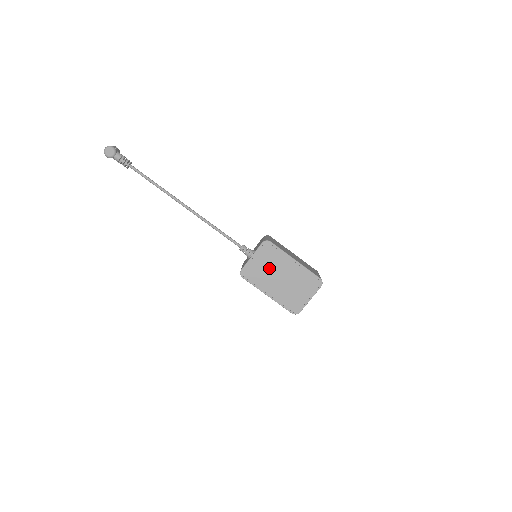
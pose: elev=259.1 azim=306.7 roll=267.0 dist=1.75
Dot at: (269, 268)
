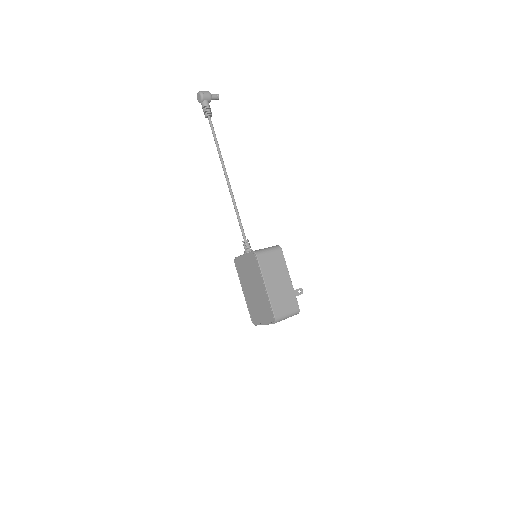
Dot at: (250, 274)
